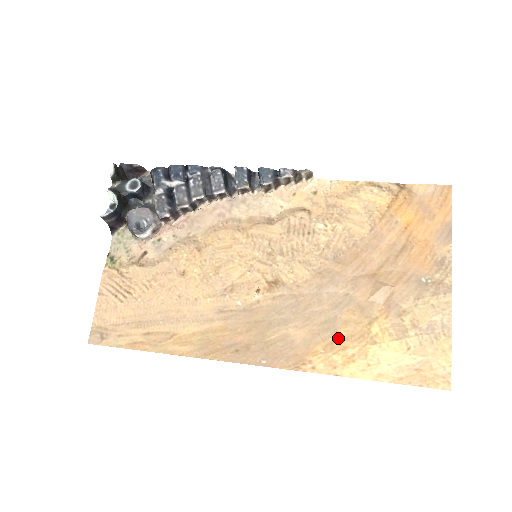
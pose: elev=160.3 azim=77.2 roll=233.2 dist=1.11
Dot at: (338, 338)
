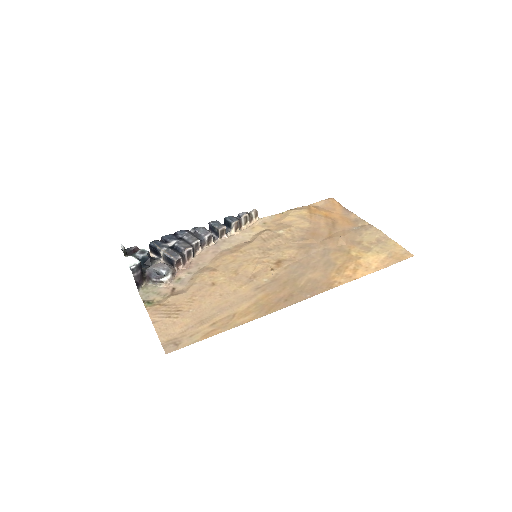
Dot at: (339, 265)
